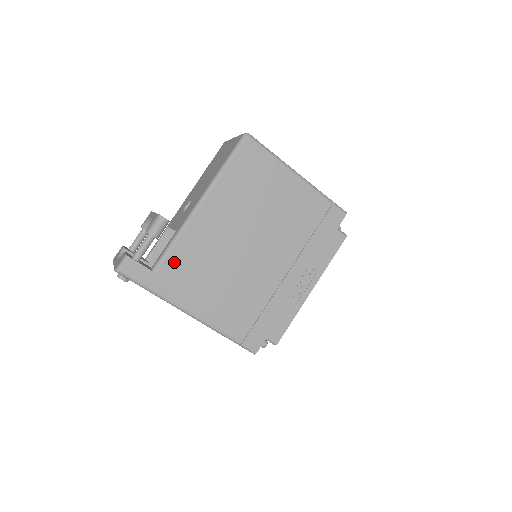
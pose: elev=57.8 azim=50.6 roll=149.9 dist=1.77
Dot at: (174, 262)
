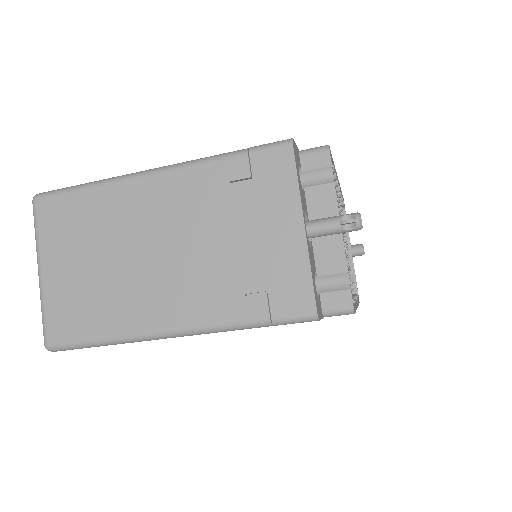
Dot at: occluded
